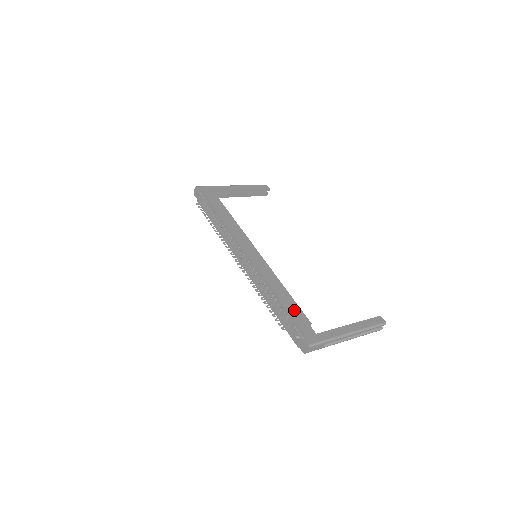
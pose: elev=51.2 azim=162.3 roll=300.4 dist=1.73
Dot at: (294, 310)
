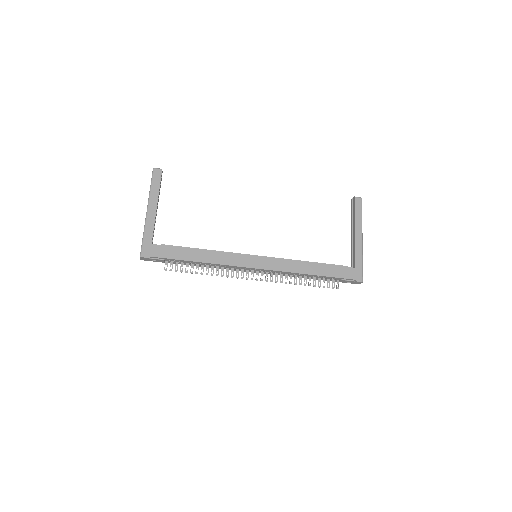
Dot at: (331, 271)
